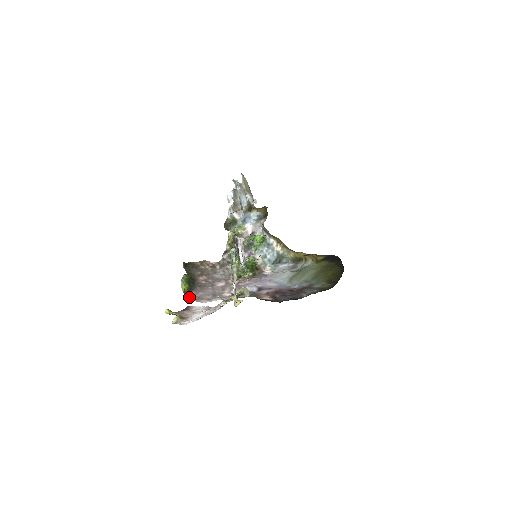
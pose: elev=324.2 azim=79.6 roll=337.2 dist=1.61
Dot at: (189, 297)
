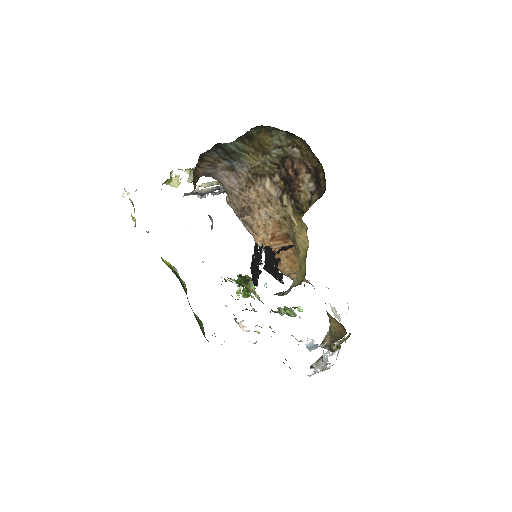
Dot at: occluded
